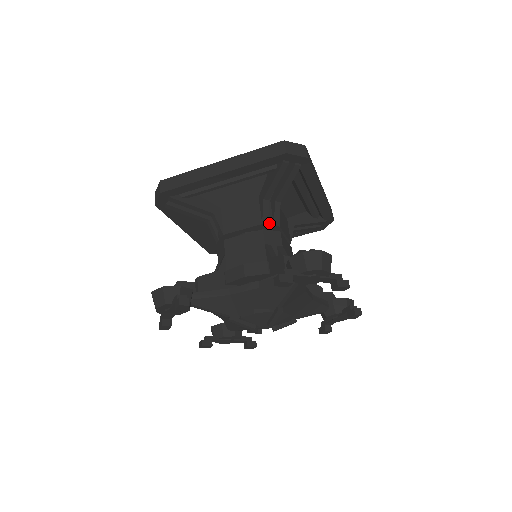
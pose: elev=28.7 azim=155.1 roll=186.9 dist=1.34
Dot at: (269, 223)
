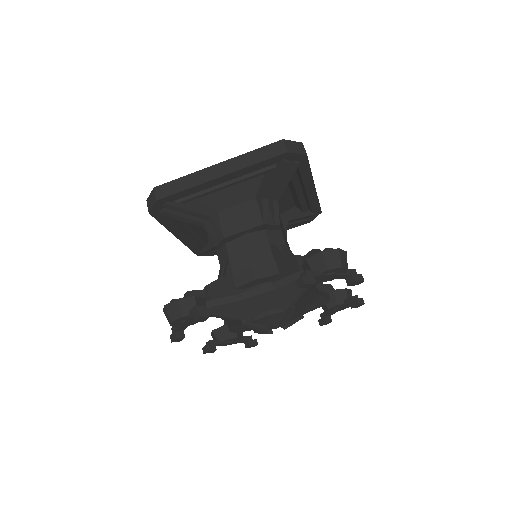
Dot at: (270, 222)
